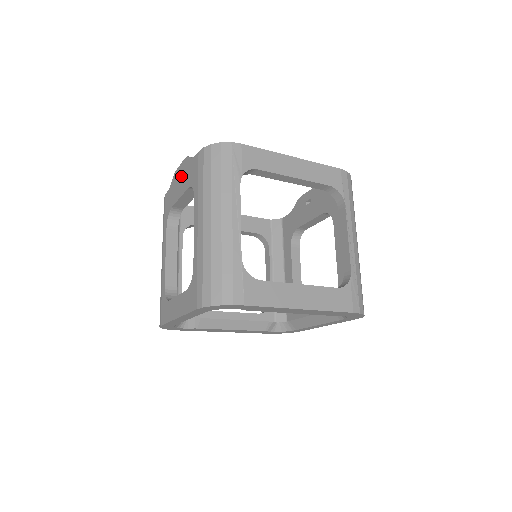
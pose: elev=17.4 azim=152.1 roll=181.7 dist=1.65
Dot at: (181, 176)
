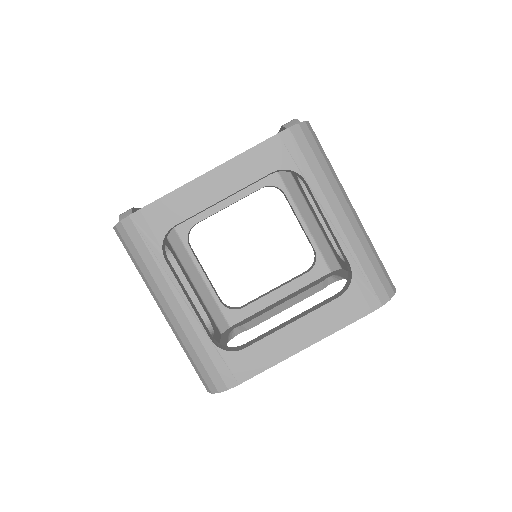
Dot at: occluded
